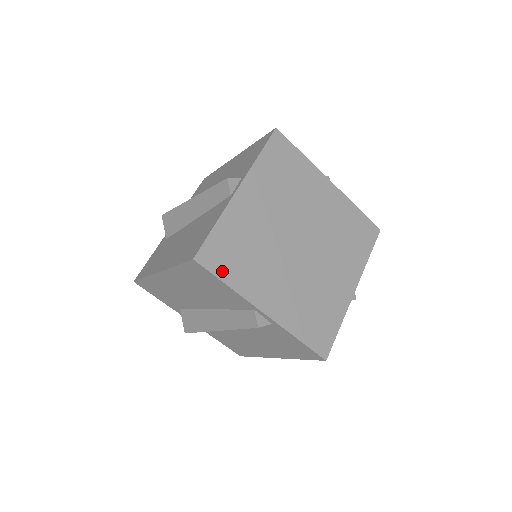
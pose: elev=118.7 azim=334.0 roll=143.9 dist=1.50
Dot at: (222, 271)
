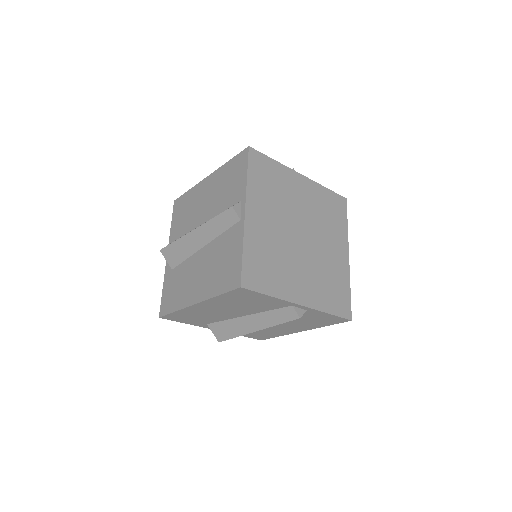
Dot at: (262, 287)
